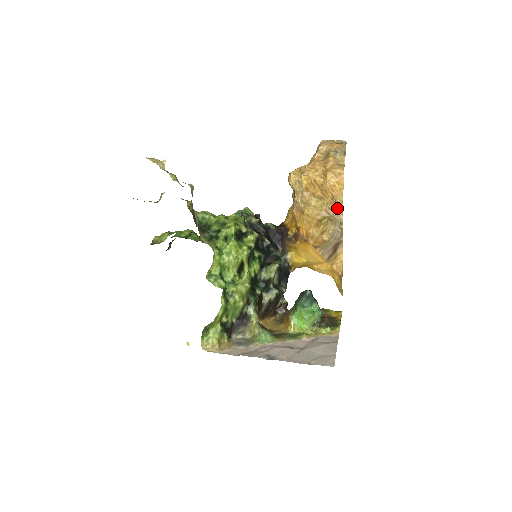
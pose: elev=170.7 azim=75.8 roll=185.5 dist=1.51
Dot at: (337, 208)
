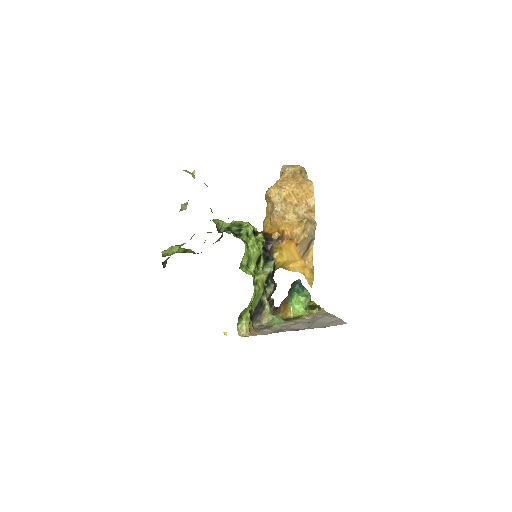
Dot at: (310, 211)
